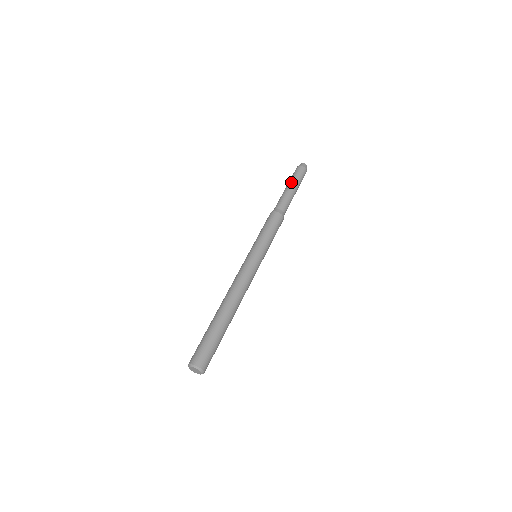
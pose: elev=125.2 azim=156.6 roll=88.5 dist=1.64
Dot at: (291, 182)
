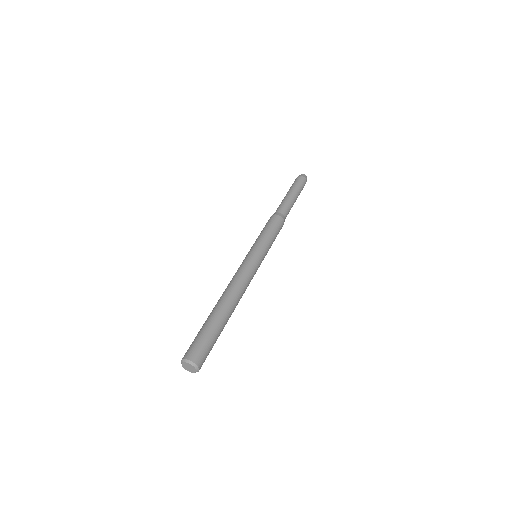
Dot at: (296, 191)
